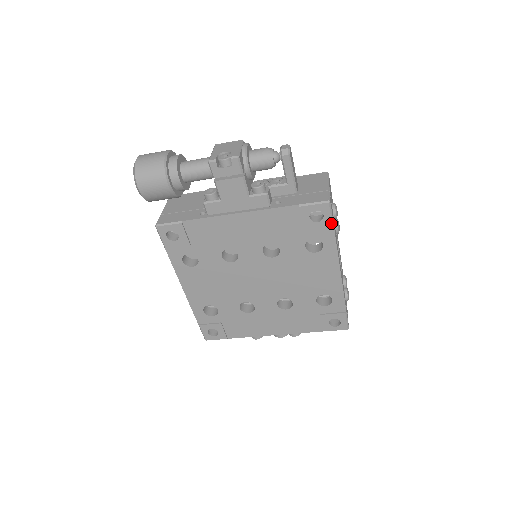
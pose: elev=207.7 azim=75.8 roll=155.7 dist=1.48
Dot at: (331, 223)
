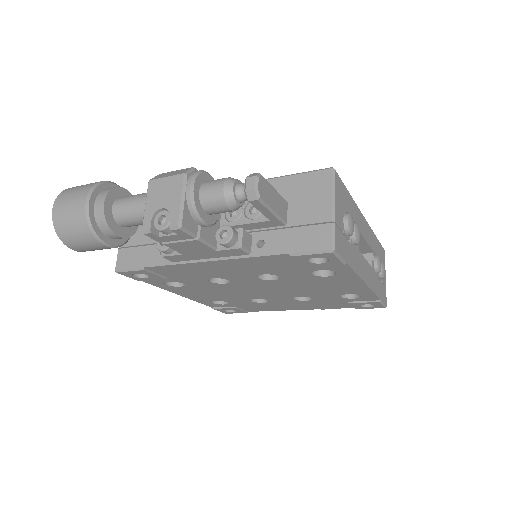
Dot at: (341, 263)
